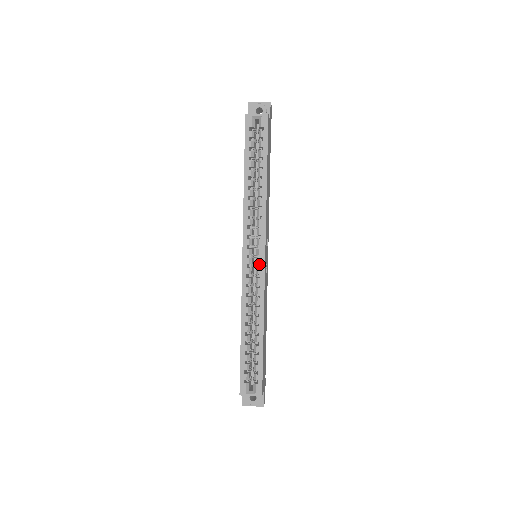
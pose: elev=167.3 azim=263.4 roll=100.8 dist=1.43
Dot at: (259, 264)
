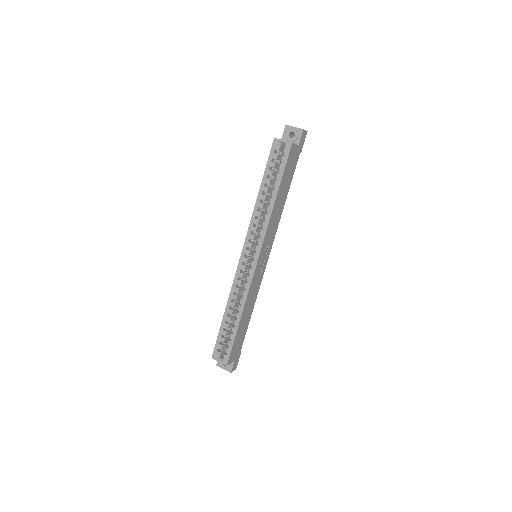
Dot at: (251, 265)
